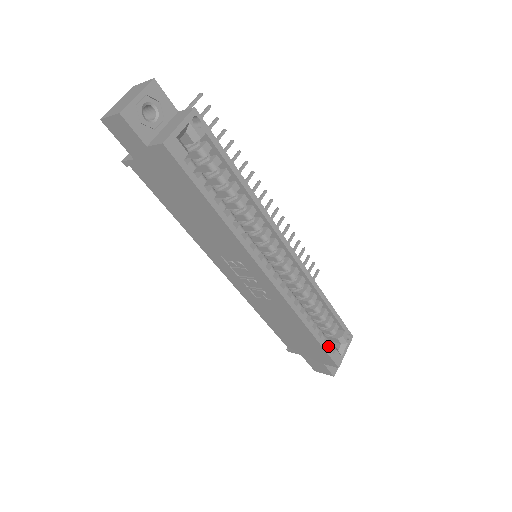
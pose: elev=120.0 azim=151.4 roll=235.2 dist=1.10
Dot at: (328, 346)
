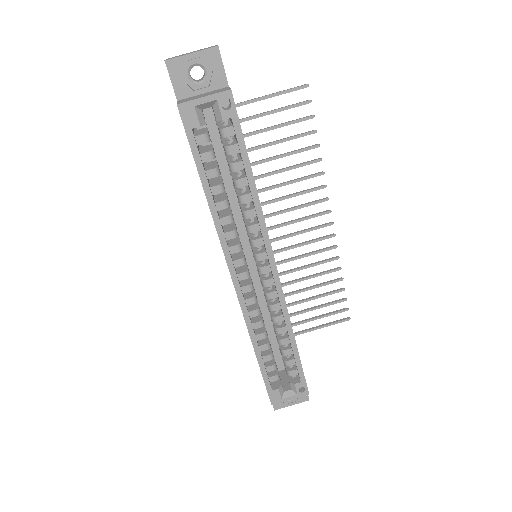
Dot at: (273, 380)
